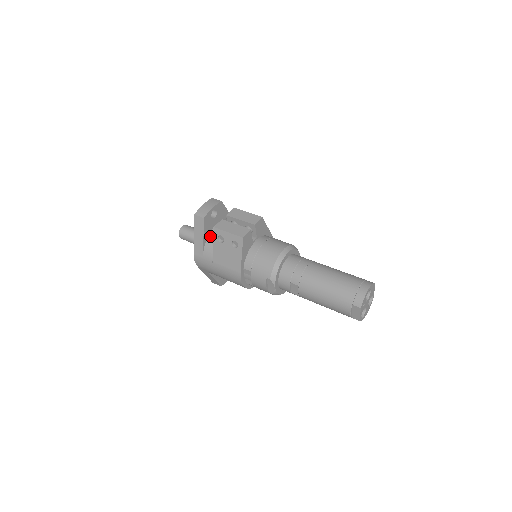
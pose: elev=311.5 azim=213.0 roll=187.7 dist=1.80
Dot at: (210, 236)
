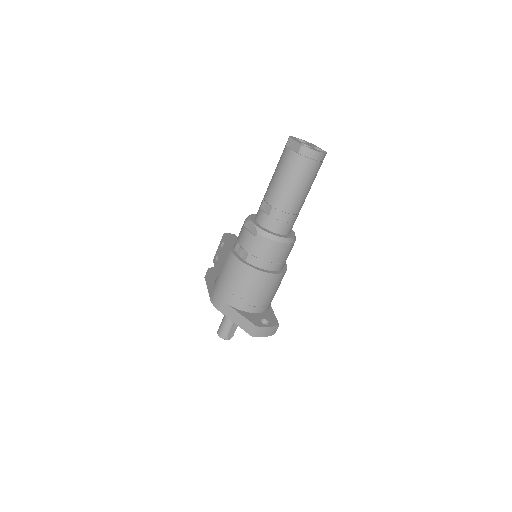
Dot at: occluded
